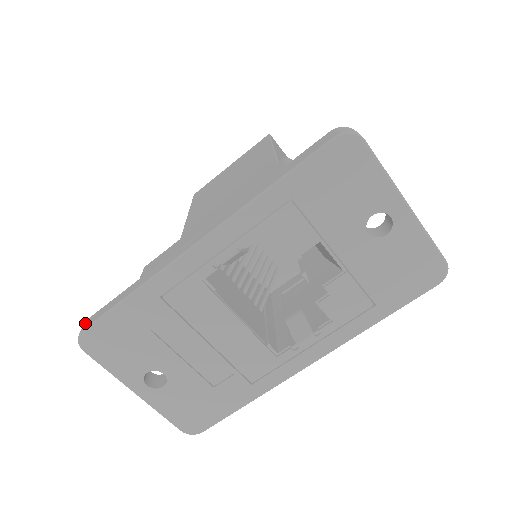
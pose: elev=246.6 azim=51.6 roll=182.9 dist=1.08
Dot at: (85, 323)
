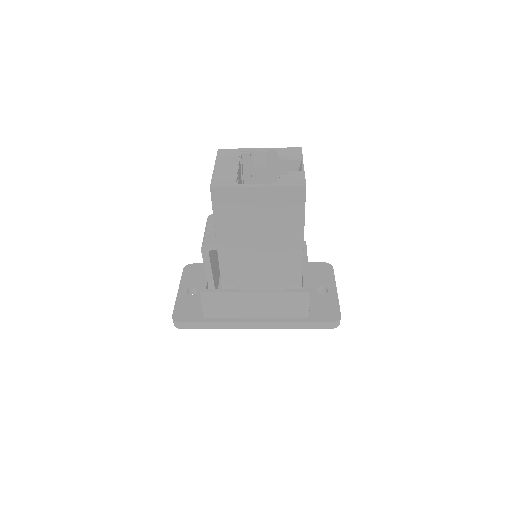
Dot at: (180, 325)
